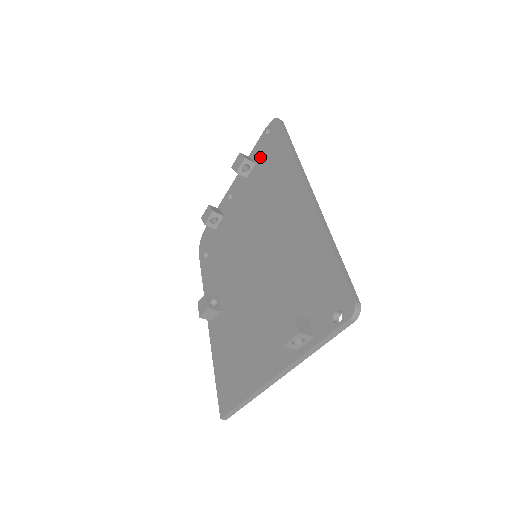
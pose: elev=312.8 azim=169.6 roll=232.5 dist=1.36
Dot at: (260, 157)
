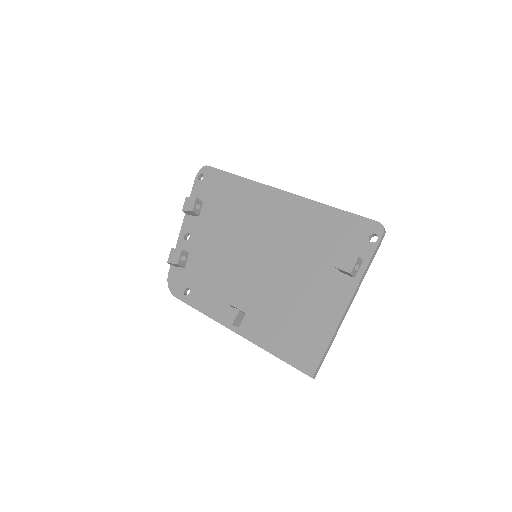
Dot at: (205, 196)
